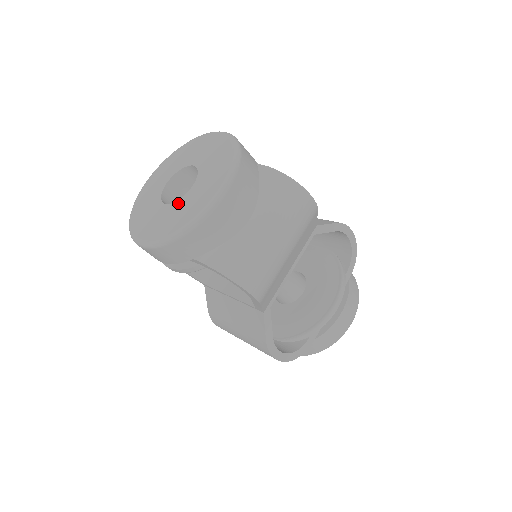
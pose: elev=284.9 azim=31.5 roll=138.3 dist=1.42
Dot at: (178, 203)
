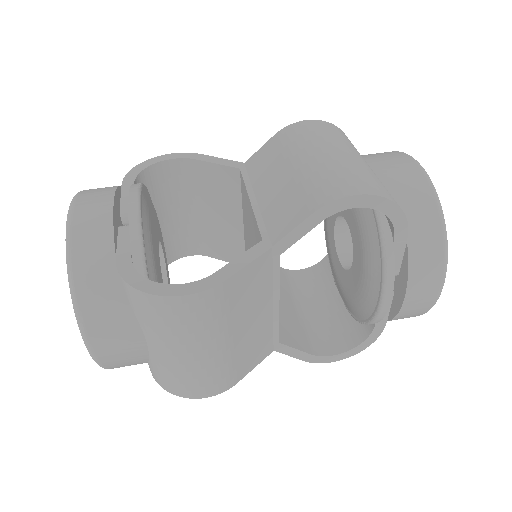
Dot at: occluded
